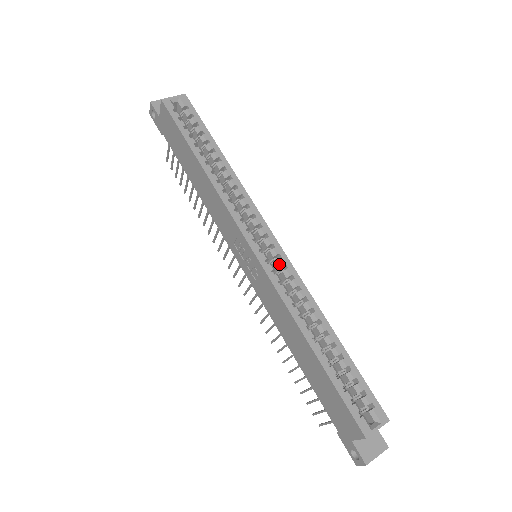
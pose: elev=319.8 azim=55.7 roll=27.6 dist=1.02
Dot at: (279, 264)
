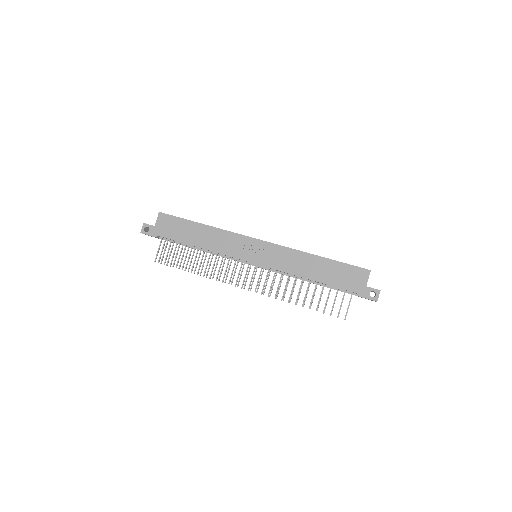
Dot at: occluded
